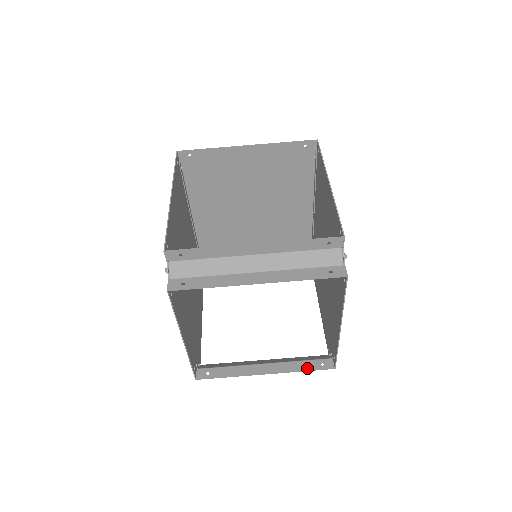
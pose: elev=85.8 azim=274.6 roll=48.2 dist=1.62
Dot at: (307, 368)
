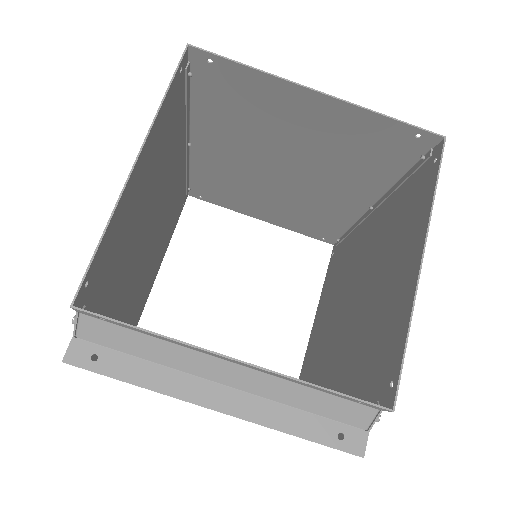
Dot at: occluded
